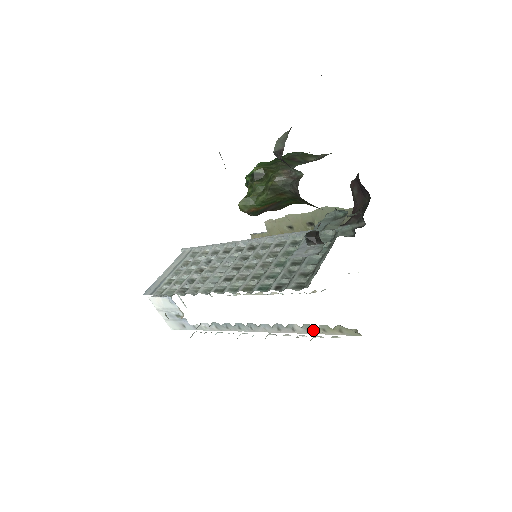
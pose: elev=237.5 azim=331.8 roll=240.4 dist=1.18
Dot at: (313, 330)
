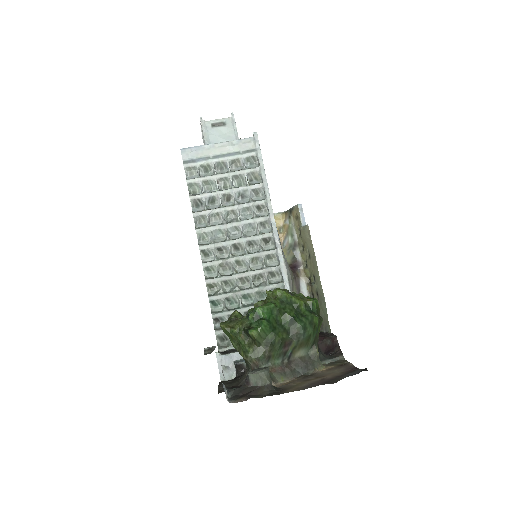
Dot at: occluded
